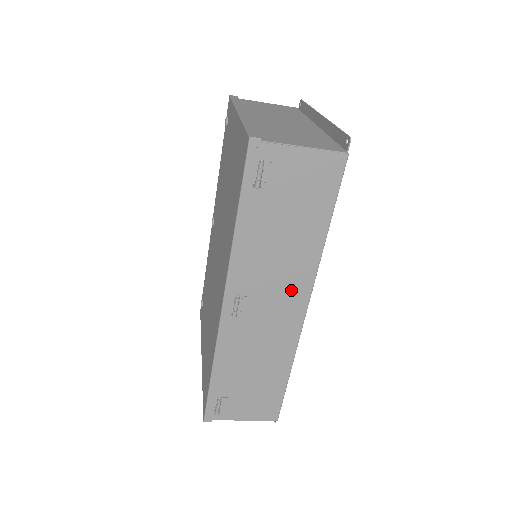
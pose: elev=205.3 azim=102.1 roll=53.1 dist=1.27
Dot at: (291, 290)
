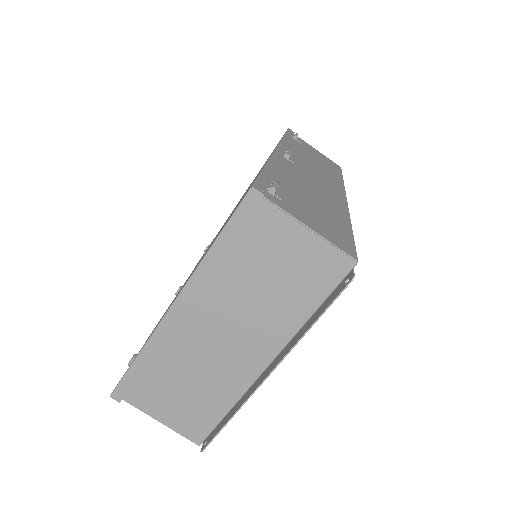
Dot at: (329, 182)
